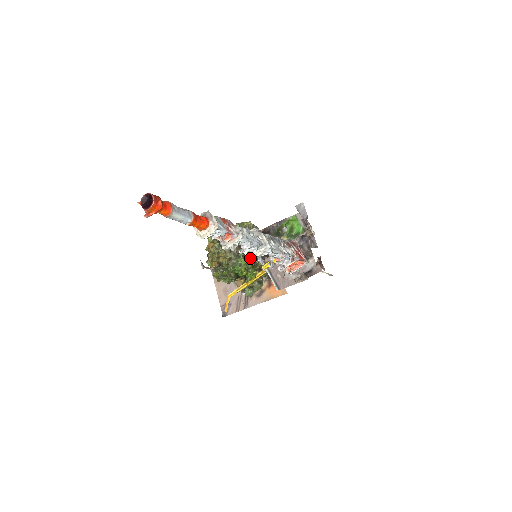
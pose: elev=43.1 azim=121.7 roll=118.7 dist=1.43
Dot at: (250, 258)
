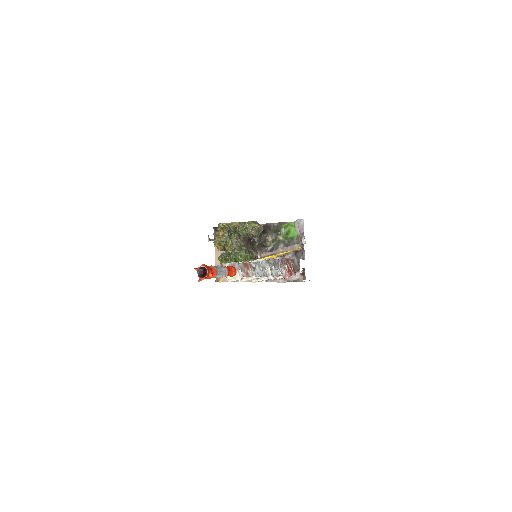
Dot at: (255, 280)
